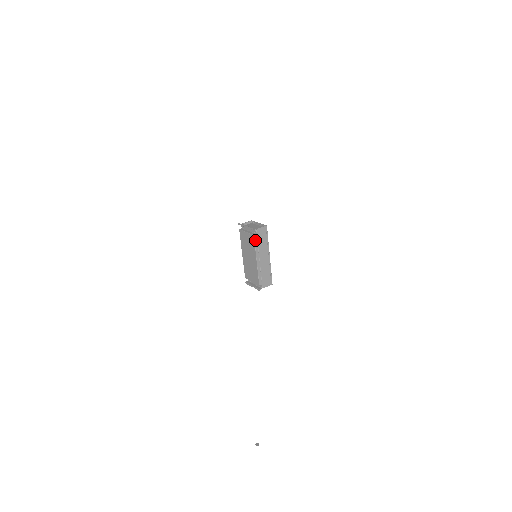
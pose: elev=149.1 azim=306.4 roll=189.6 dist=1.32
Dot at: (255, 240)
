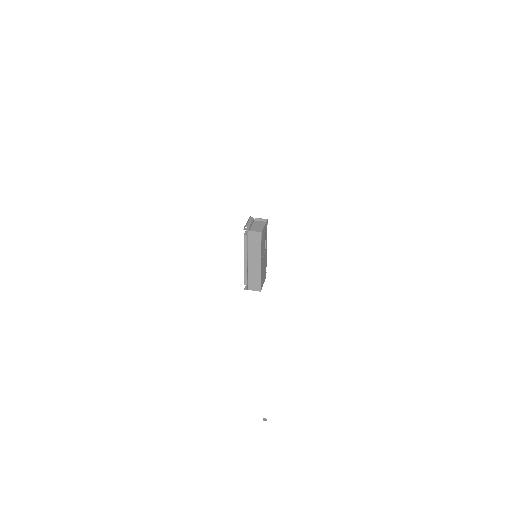
Dot at: (245, 240)
